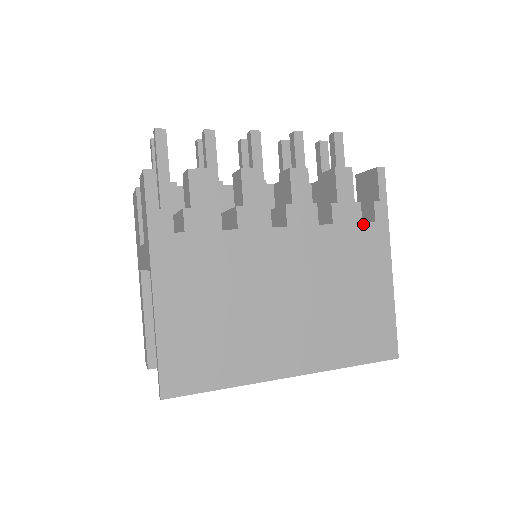
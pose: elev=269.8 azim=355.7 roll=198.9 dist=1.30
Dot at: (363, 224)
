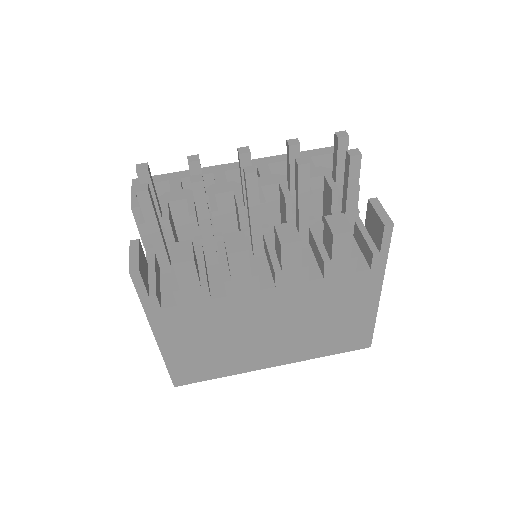
Dot at: (357, 273)
